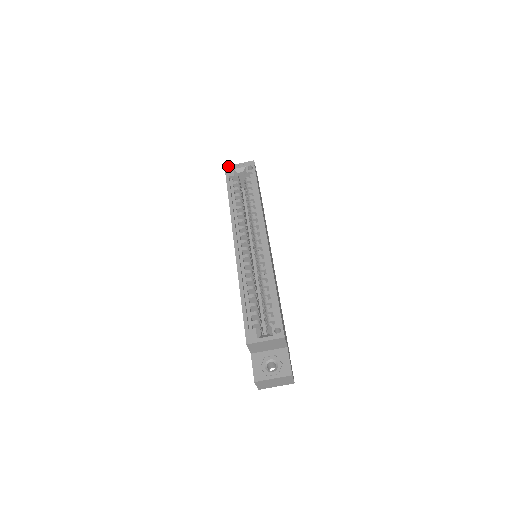
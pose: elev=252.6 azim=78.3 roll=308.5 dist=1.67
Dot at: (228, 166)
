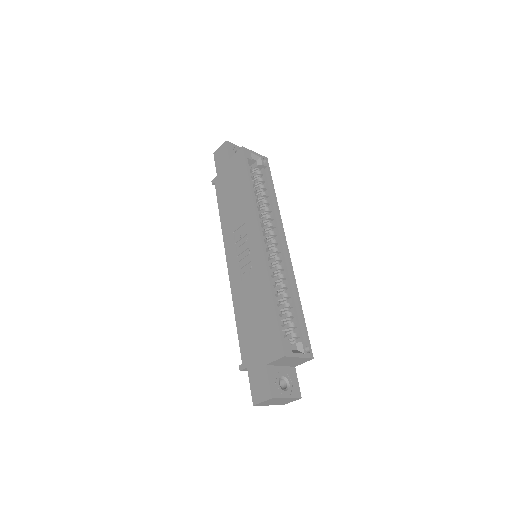
Dot at: (227, 141)
